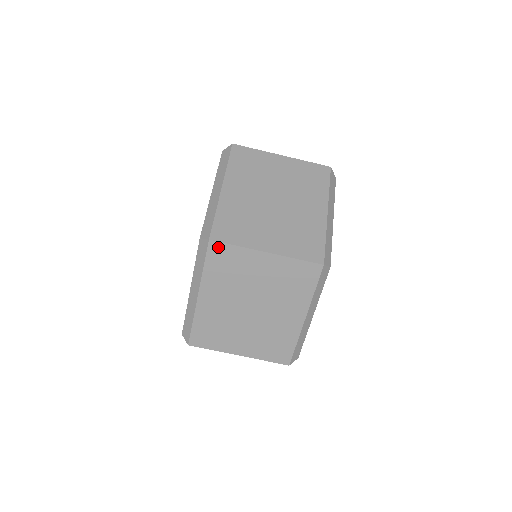
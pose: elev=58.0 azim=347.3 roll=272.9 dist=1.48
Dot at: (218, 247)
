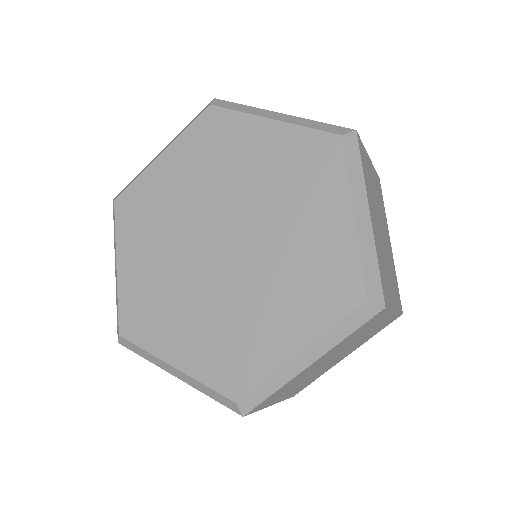
Dot at: (381, 313)
